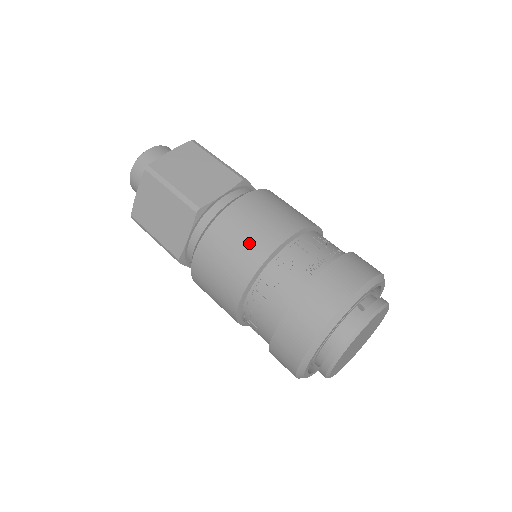
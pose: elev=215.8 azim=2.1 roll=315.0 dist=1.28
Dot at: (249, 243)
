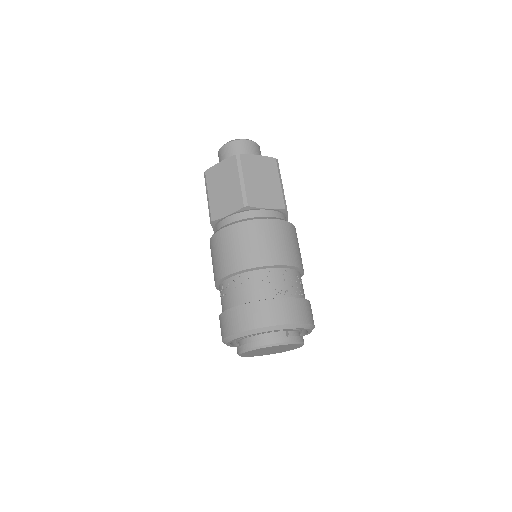
Dot at: (258, 250)
